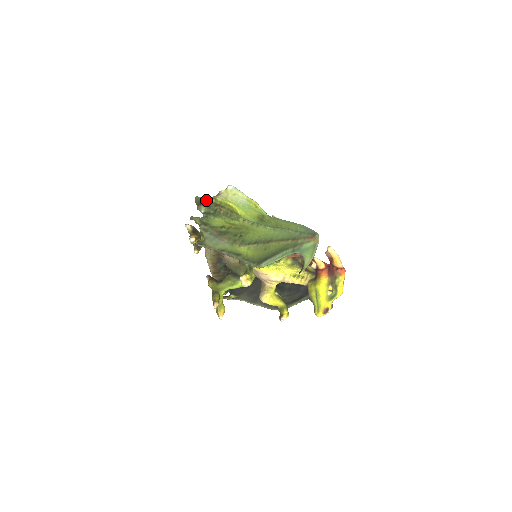
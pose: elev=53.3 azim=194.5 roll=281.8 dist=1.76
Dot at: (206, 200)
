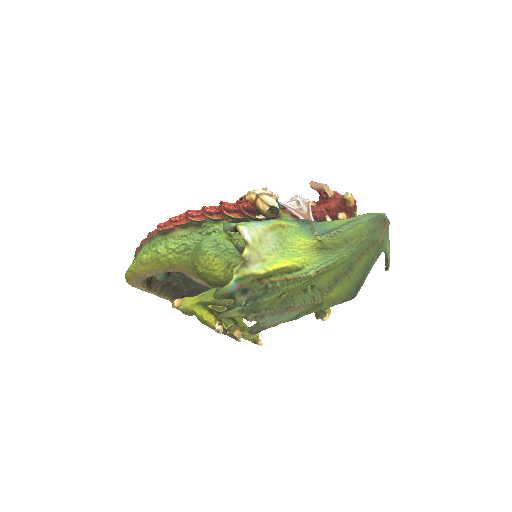
Dot at: (238, 286)
